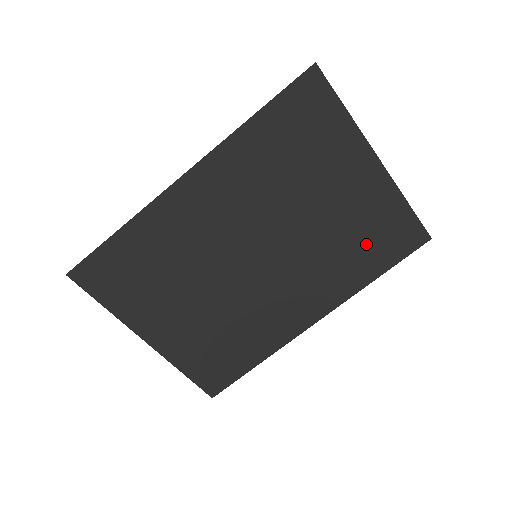
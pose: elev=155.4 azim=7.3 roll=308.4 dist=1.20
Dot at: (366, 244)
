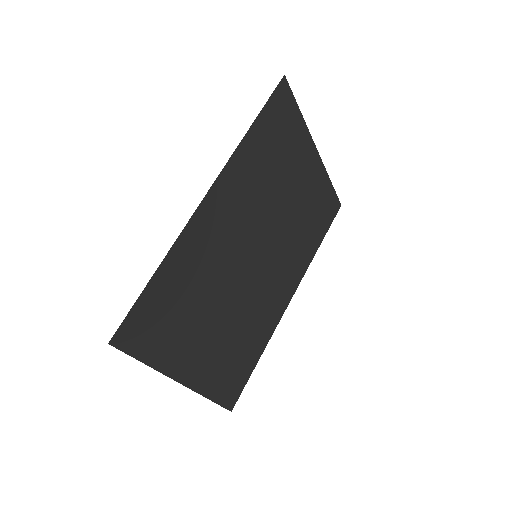
Dot at: (313, 221)
